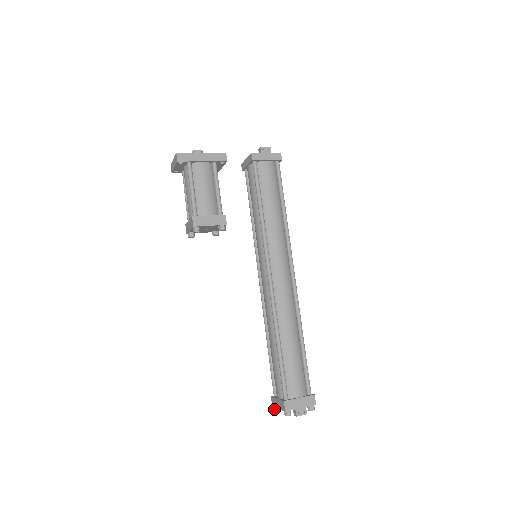
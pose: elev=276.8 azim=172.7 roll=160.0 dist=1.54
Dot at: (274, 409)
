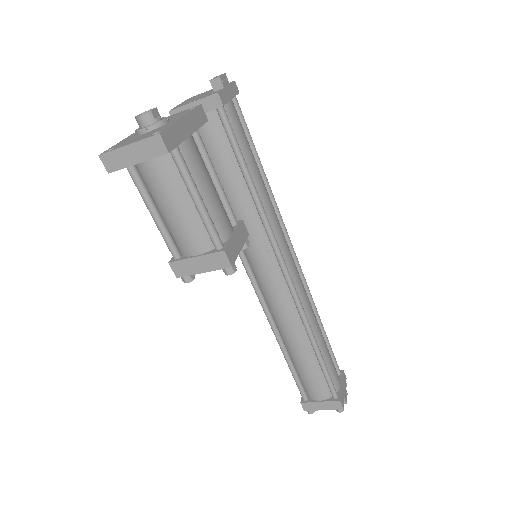
Dot at: (310, 413)
